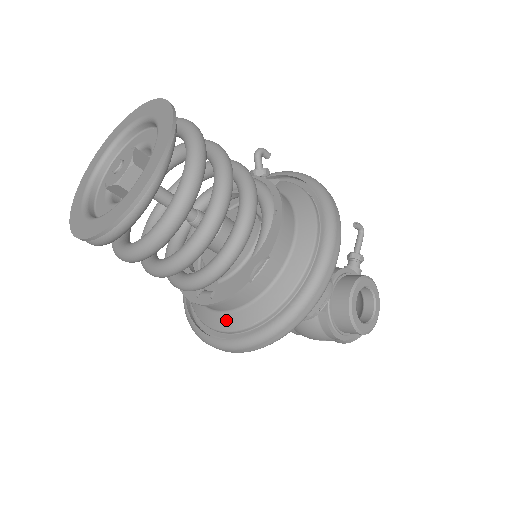
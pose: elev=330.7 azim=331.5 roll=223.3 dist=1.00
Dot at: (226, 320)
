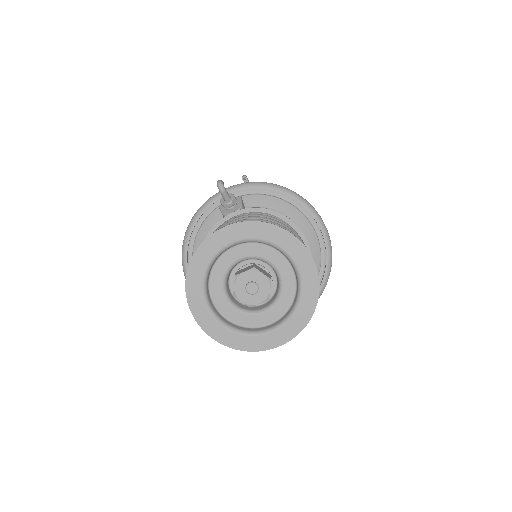
Dot at: occluded
